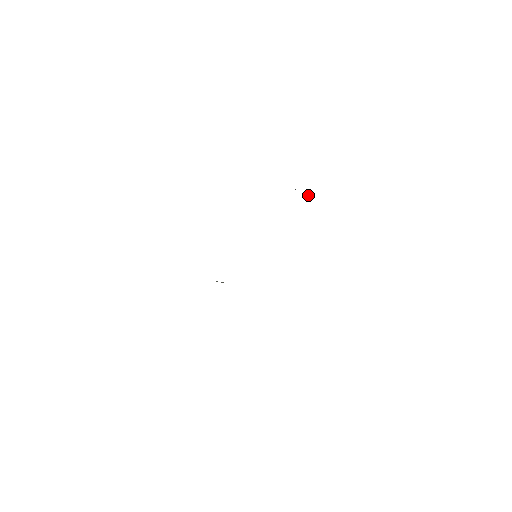
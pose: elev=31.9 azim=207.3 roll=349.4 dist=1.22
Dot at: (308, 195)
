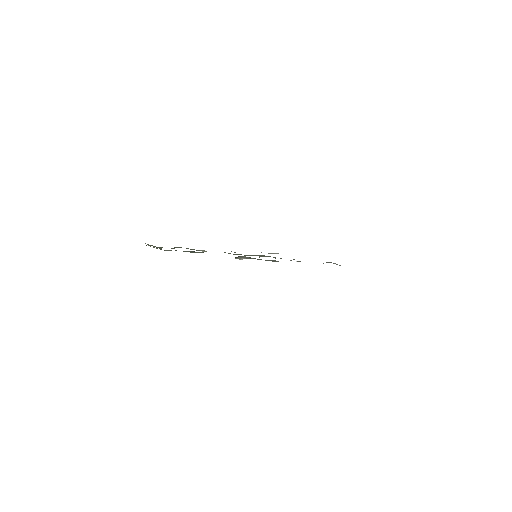
Dot at: occluded
